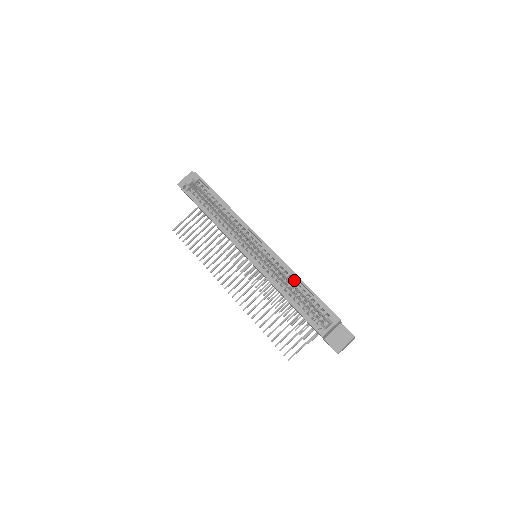
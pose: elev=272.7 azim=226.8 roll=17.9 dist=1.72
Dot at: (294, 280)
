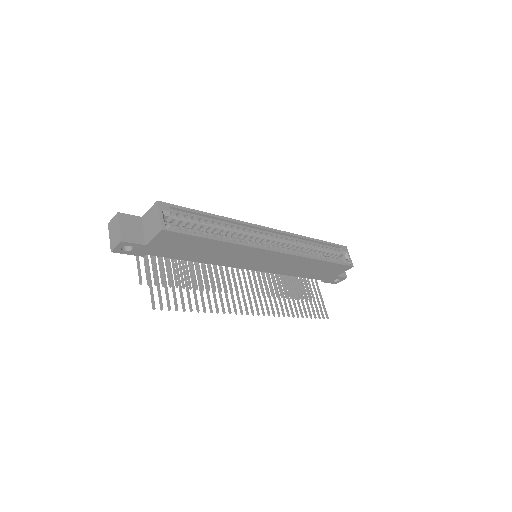
Dot at: (306, 245)
